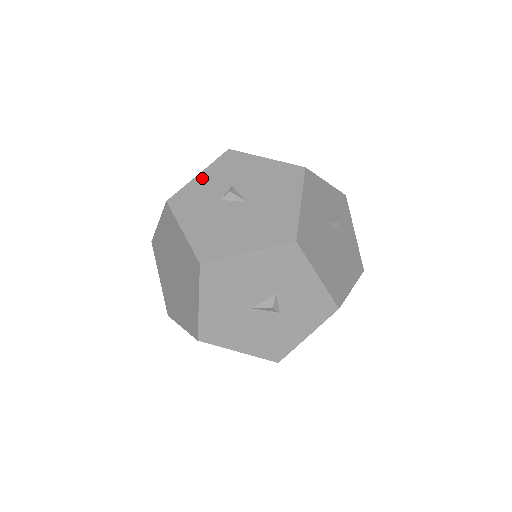
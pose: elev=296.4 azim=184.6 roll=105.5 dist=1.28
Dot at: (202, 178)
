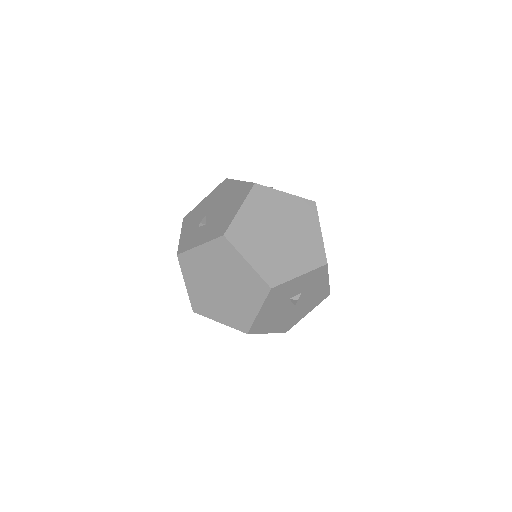
Dot at: (299, 280)
